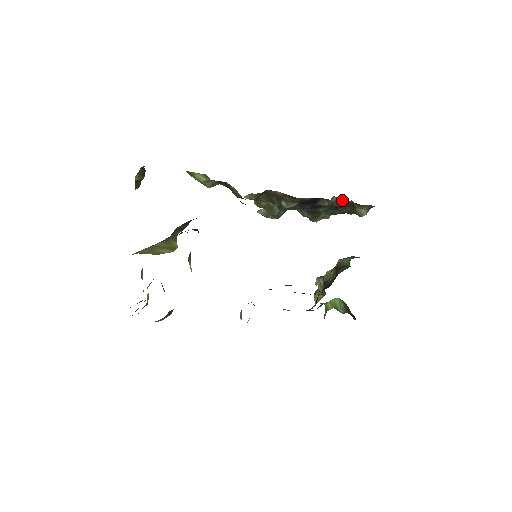
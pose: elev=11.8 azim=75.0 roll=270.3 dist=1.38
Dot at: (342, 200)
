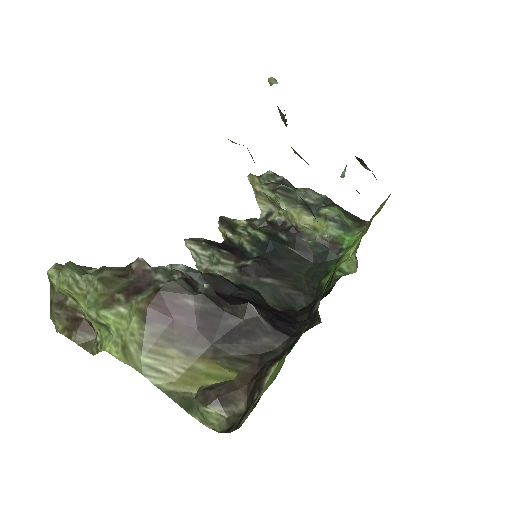
Dot at: occluded
